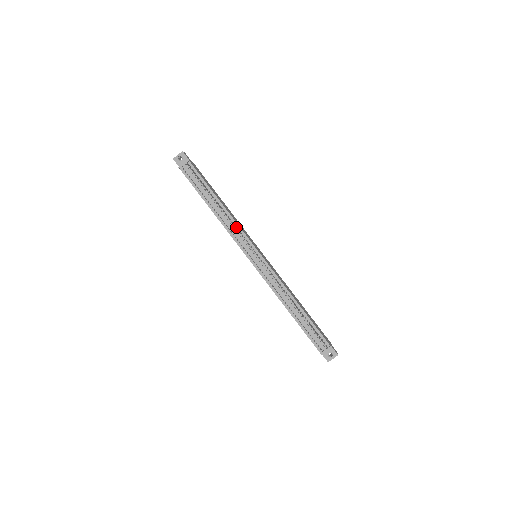
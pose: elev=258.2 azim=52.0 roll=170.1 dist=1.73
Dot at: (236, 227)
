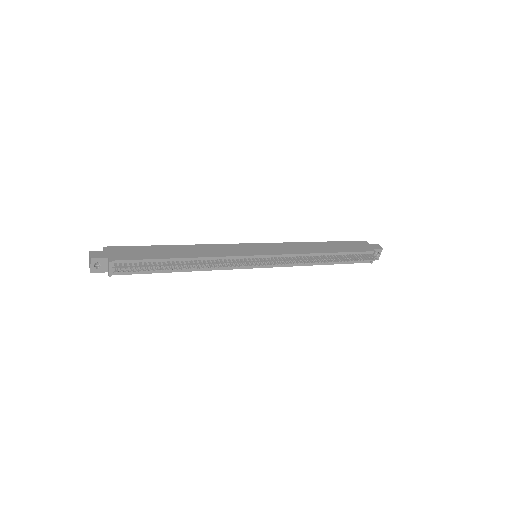
Dot at: (222, 262)
